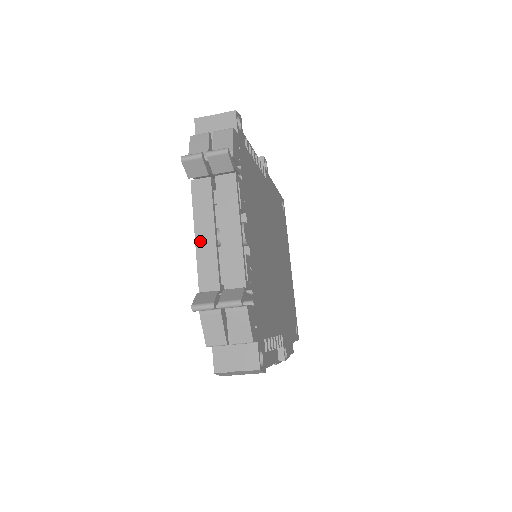
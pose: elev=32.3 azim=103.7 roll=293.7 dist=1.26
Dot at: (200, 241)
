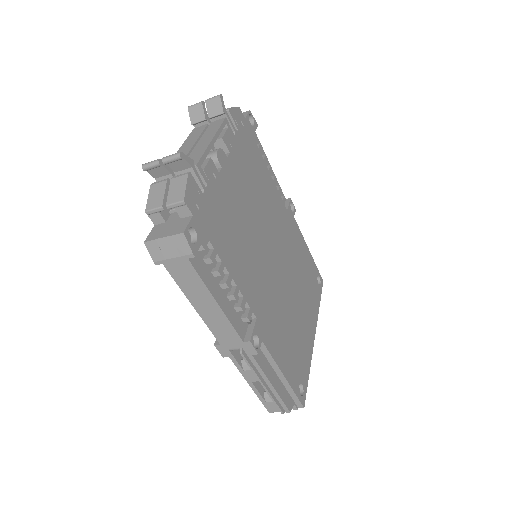
Dot at: occluded
